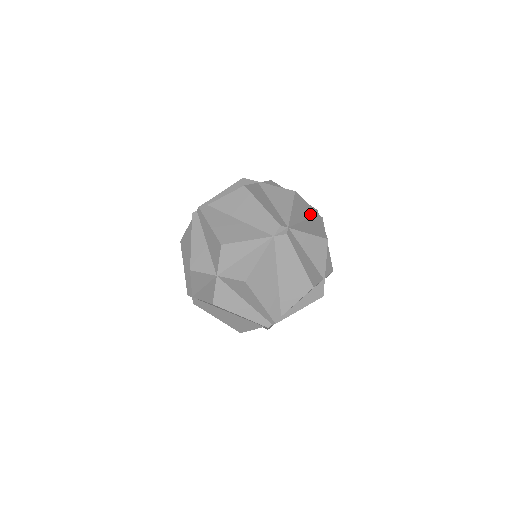
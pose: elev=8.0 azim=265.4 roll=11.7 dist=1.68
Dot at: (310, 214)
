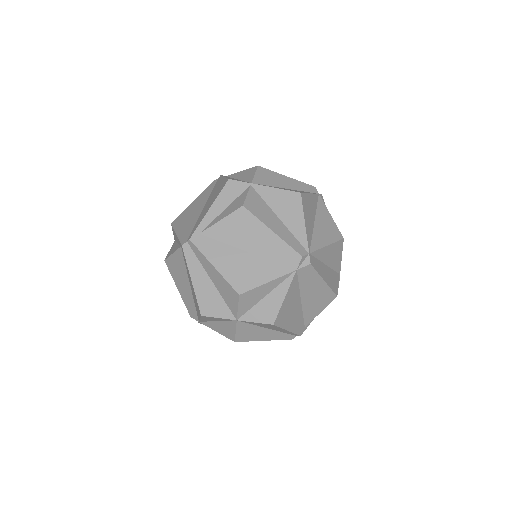
Dot at: (315, 205)
